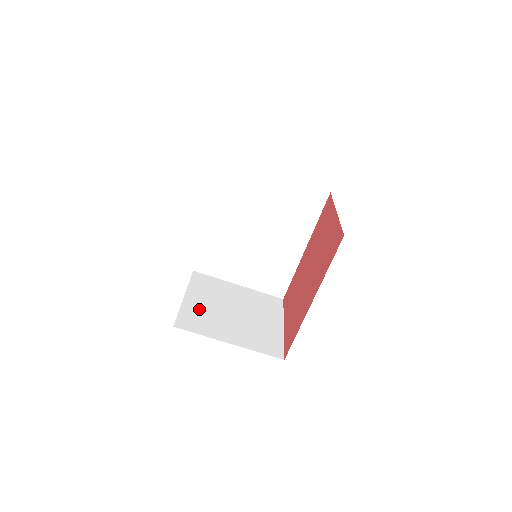
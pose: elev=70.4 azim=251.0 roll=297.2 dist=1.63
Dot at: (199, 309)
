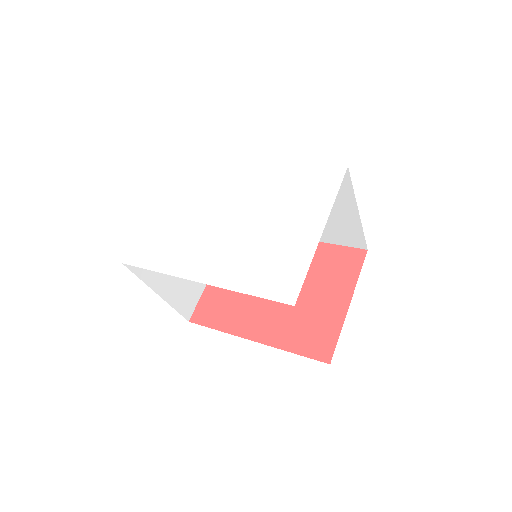
Dot at: occluded
